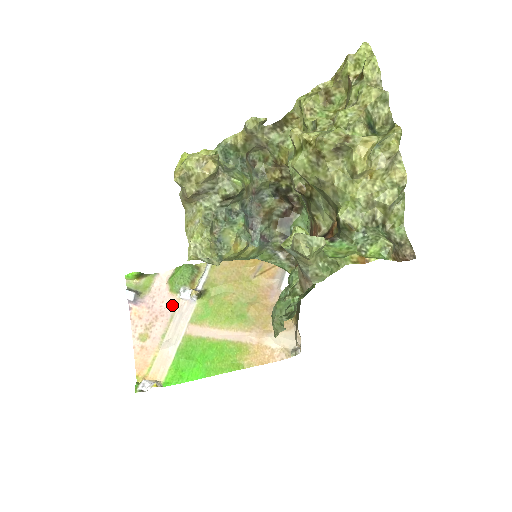
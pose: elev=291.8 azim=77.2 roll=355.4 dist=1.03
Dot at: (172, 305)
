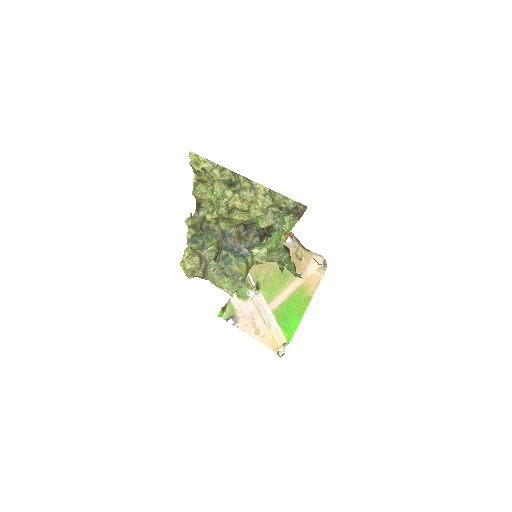
Dot at: (252, 305)
